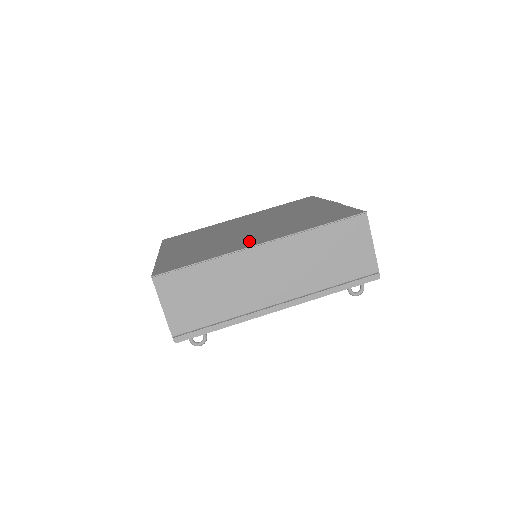
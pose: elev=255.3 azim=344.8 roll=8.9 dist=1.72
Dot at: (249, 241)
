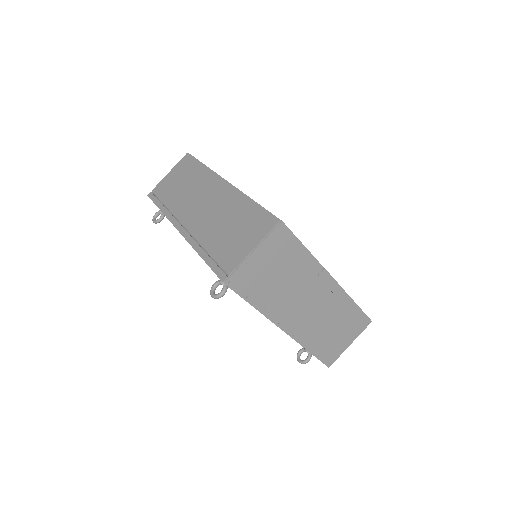
Dot at: occluded
